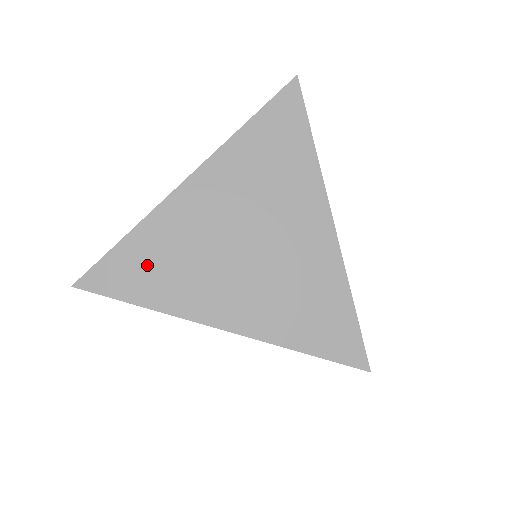
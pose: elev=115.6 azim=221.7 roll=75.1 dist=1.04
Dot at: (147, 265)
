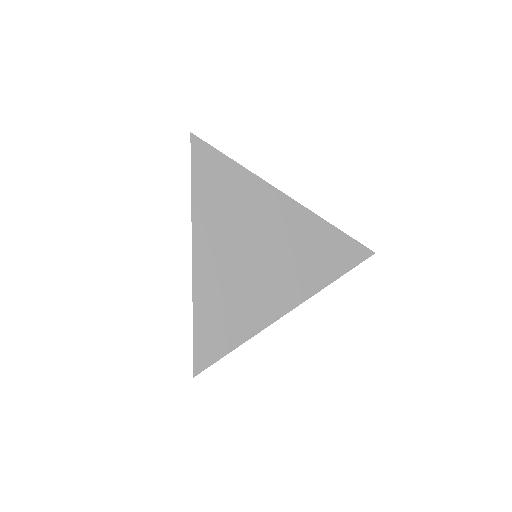
Dot at: (221, 321)
